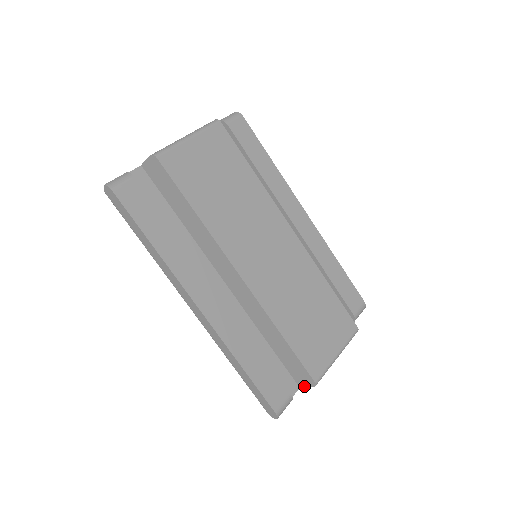
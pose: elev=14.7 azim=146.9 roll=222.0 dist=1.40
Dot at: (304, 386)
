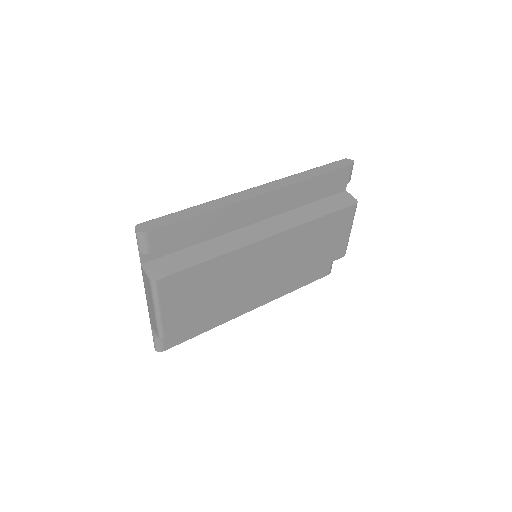
Dot at: occluded
